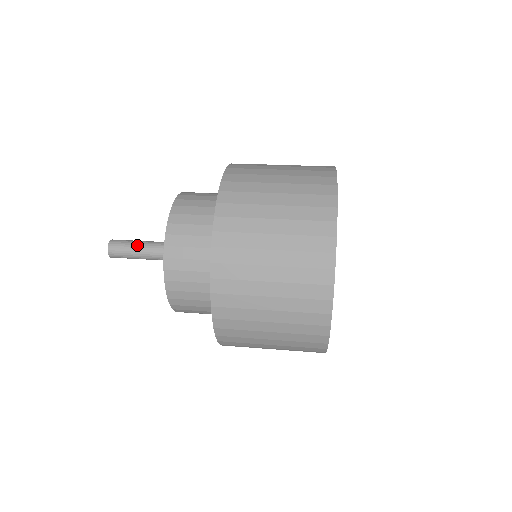
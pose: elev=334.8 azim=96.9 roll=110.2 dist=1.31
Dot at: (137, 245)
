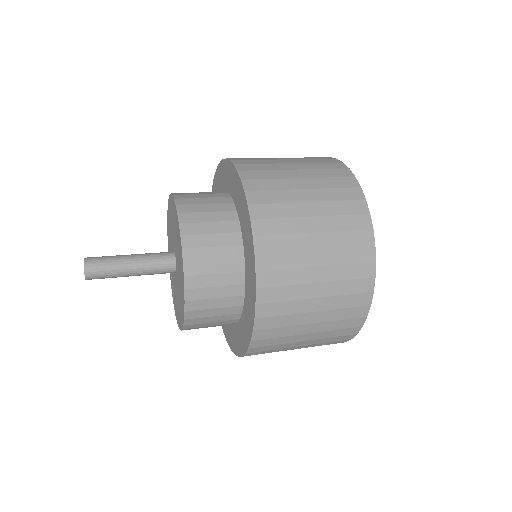
Dot at: (122, 267)
